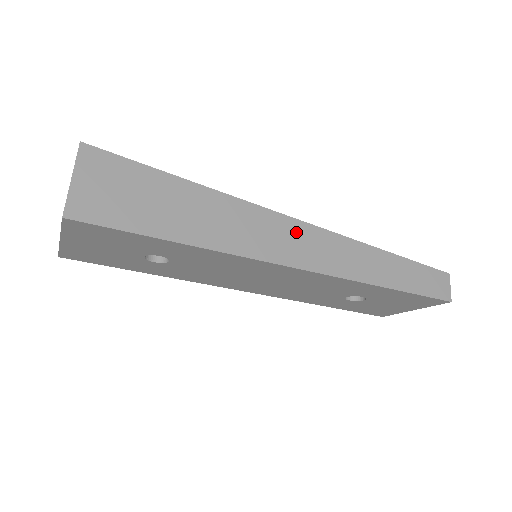
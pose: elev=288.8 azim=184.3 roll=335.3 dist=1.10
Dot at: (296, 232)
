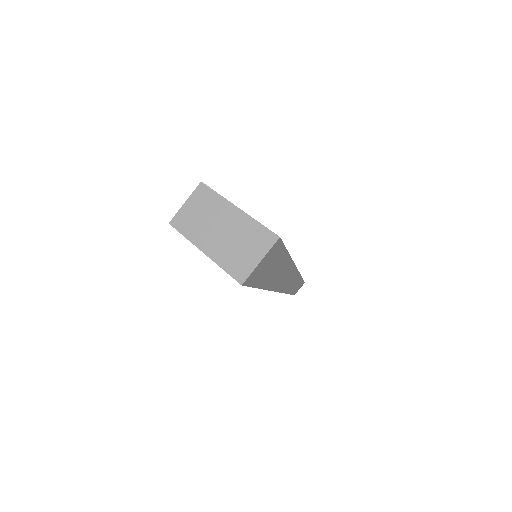
Dot at: (291, 273)
